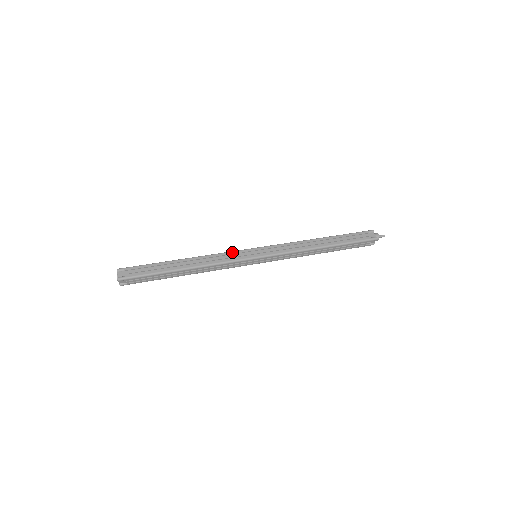
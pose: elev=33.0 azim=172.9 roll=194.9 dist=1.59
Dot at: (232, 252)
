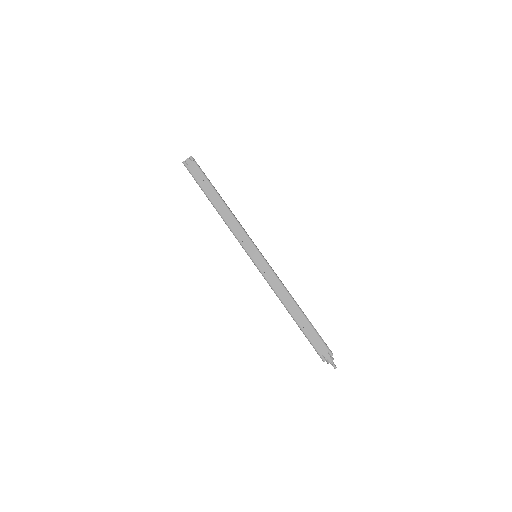
Dot at: occluded
